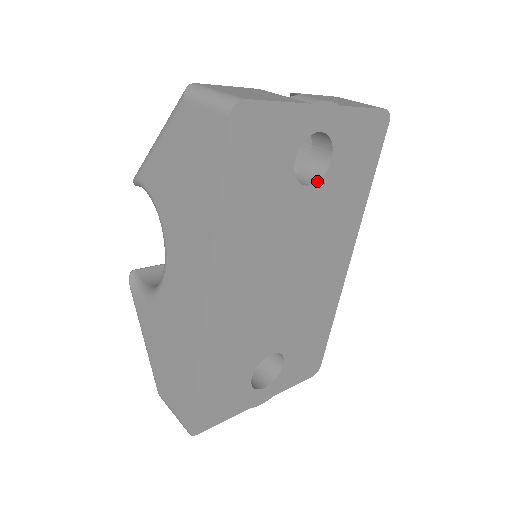
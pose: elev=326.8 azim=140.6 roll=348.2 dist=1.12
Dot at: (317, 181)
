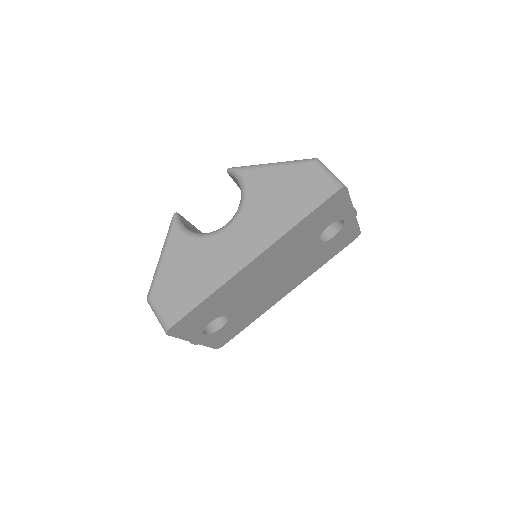
Dot at: (323, 241)
